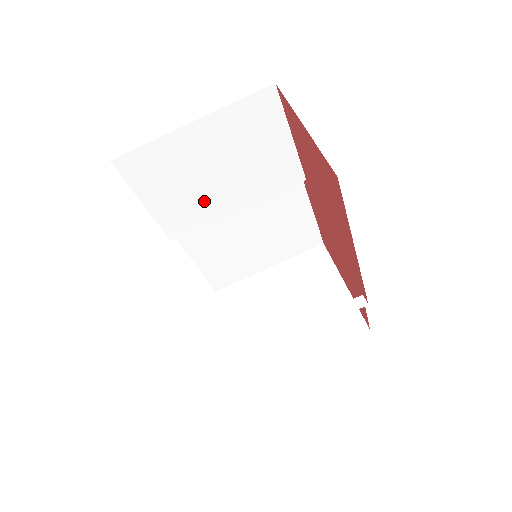
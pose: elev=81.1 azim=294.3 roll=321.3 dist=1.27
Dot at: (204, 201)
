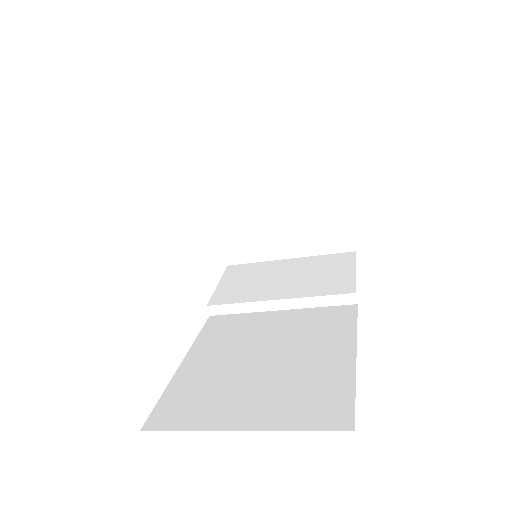
Dot at: occluded
